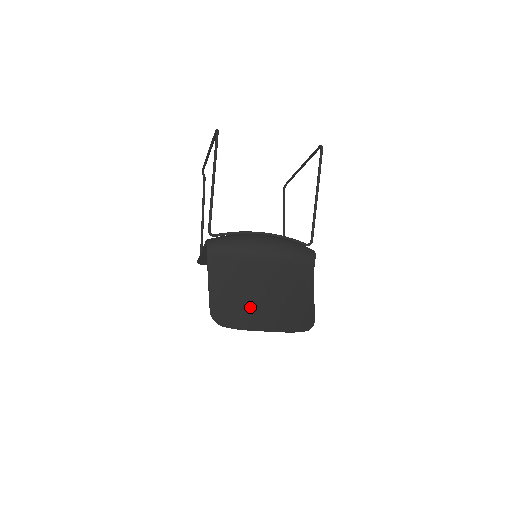
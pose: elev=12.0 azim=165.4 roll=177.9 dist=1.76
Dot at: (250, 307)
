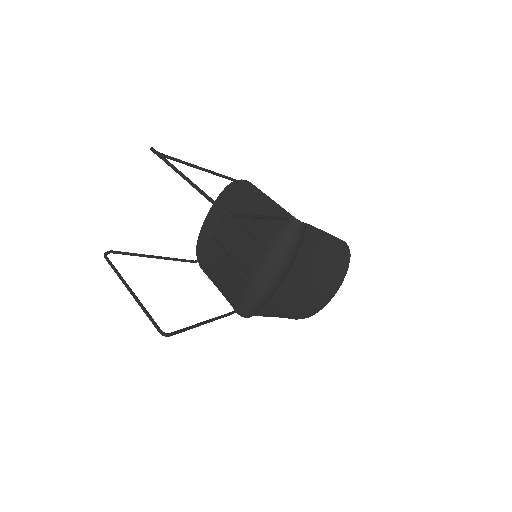
Dot at: (313, 298)
